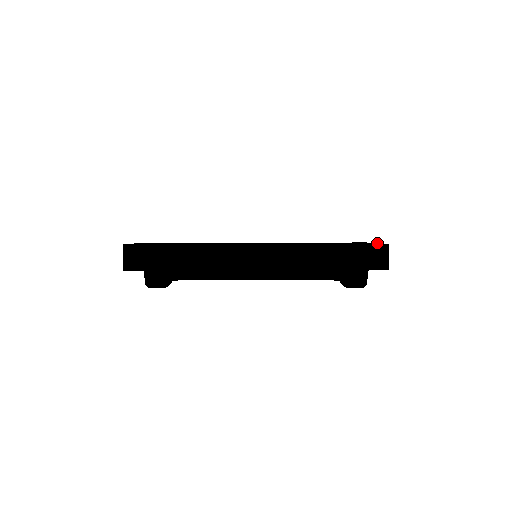
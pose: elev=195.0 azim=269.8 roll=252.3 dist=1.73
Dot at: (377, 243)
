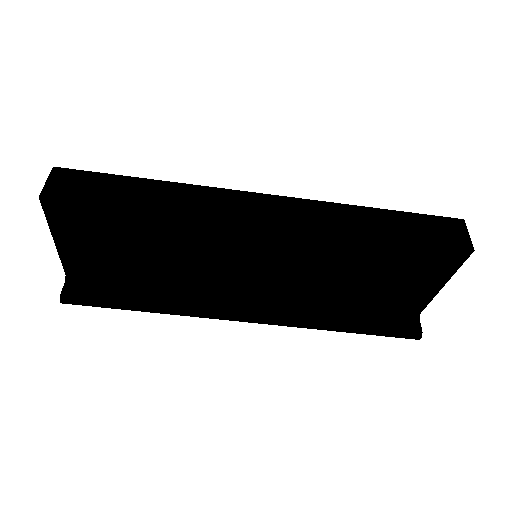
Dot at: occluded
